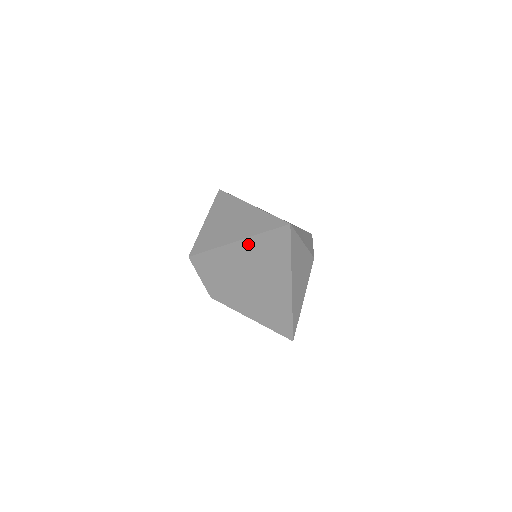
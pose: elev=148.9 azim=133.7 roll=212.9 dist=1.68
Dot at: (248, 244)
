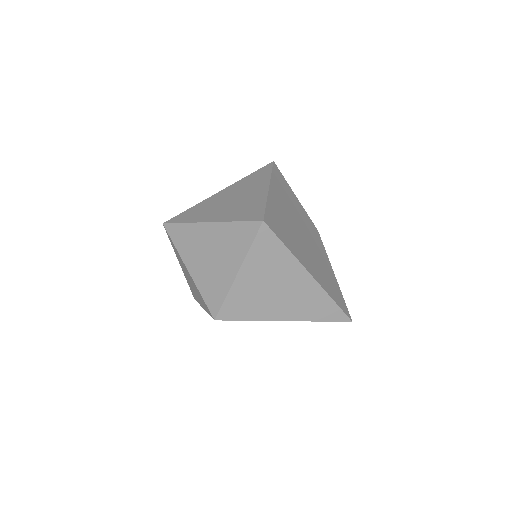
Dot at: occluded
